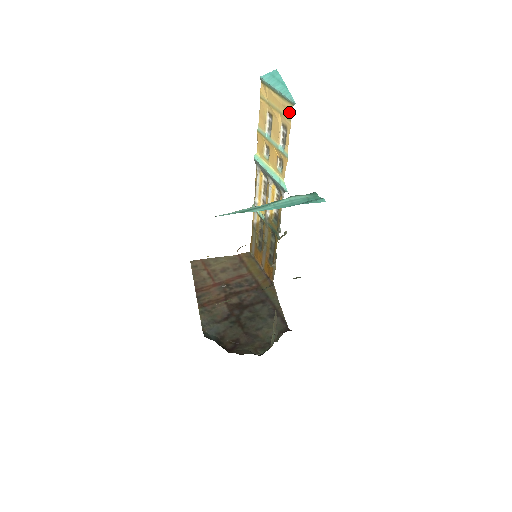
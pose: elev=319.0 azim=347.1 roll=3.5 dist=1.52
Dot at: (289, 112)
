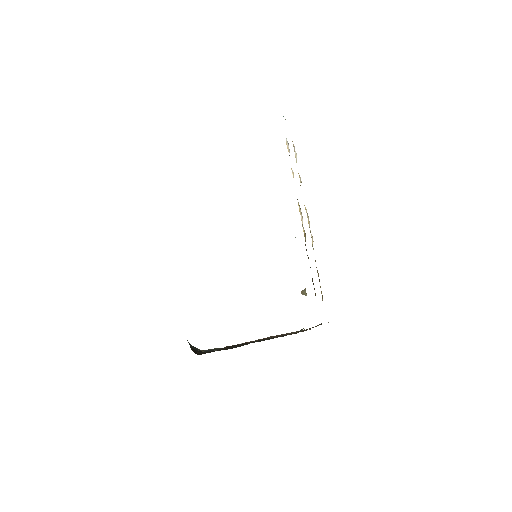
Dot at: occluded
